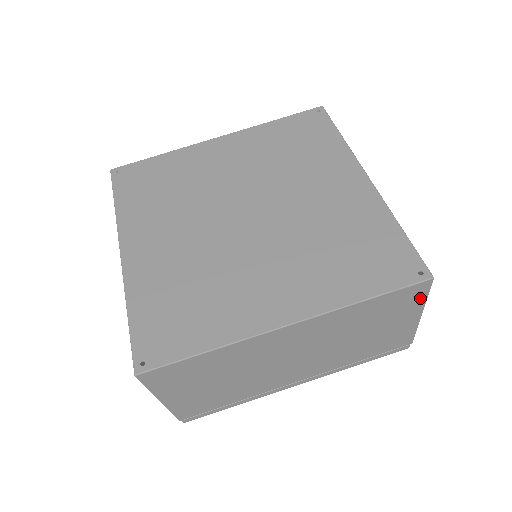
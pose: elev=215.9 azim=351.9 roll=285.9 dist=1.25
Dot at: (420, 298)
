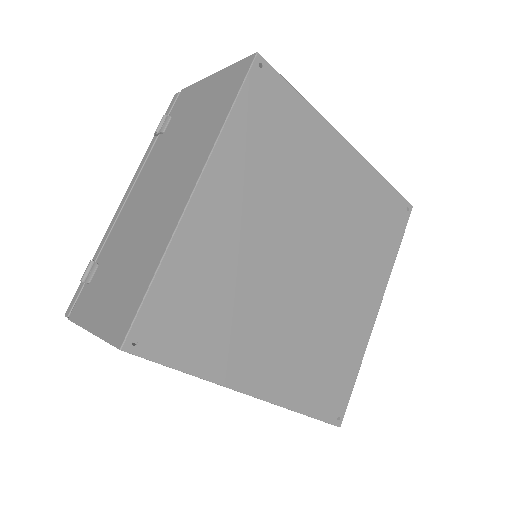
Dot at: occluded
